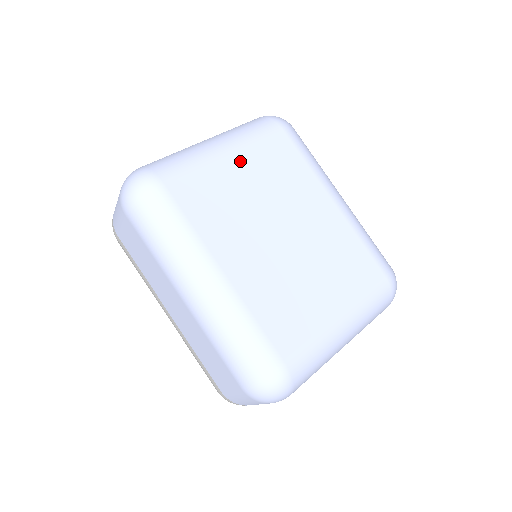
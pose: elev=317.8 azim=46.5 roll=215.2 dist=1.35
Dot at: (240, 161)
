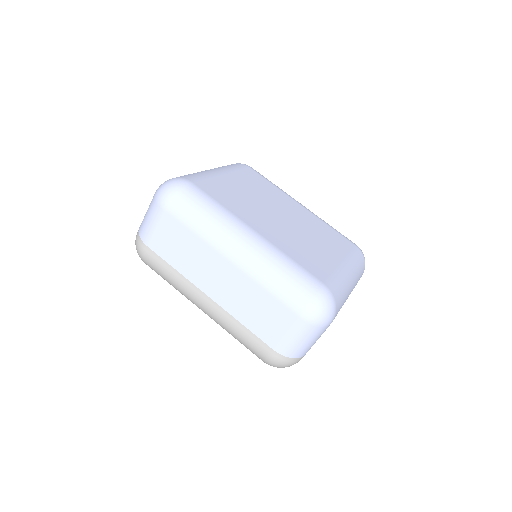
Dot at: (233, 178)
